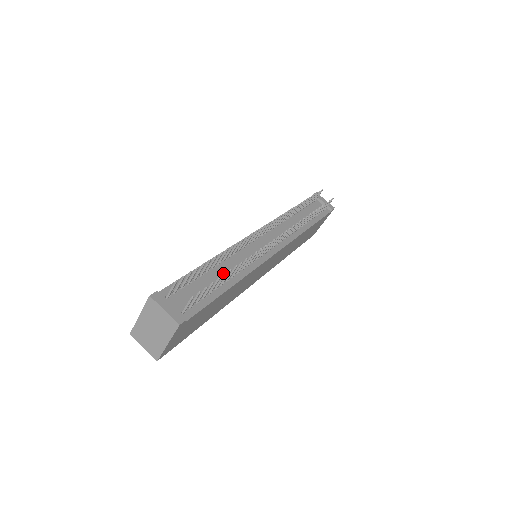
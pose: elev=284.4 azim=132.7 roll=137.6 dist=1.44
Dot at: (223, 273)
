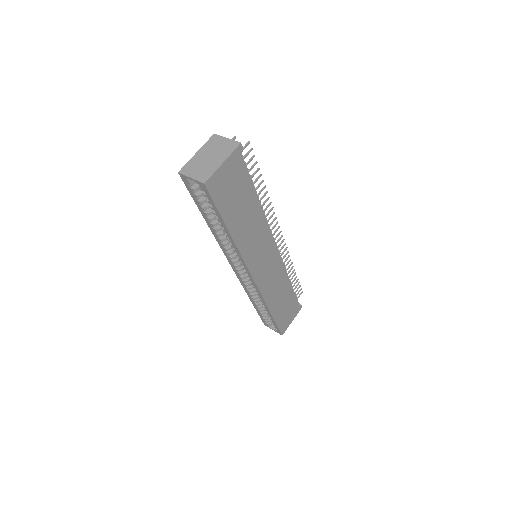
Dot at: occluded
